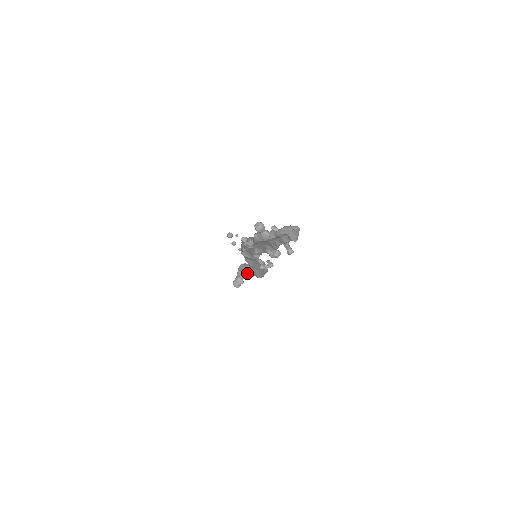
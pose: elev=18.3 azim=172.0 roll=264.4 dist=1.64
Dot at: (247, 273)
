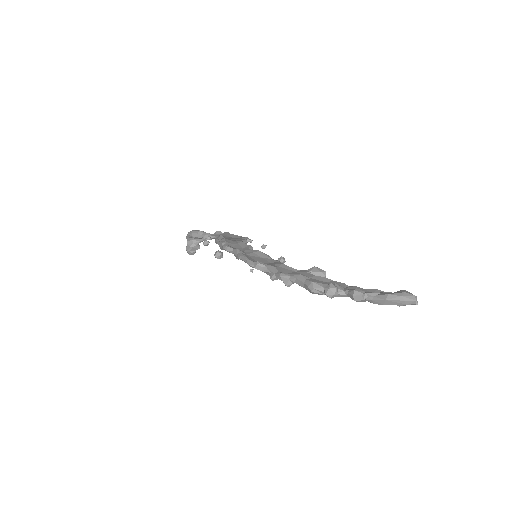
Dot at: occluded
